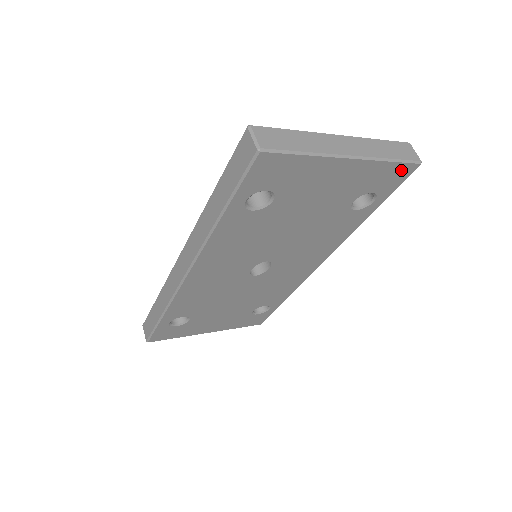
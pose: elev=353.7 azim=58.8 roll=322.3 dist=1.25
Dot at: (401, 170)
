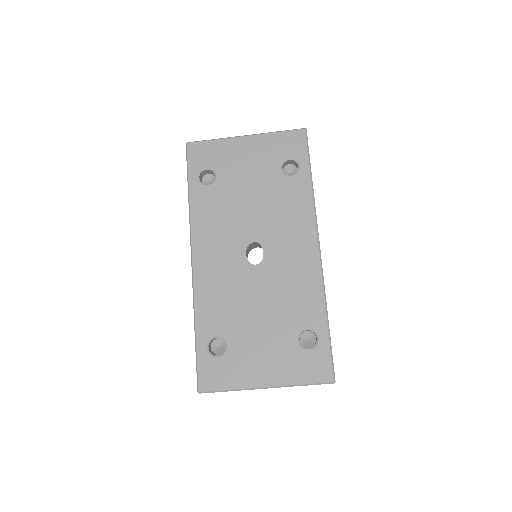
Dot at: (294, 136)
